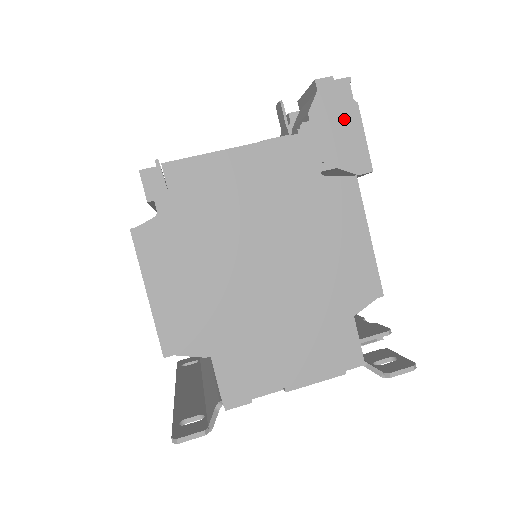
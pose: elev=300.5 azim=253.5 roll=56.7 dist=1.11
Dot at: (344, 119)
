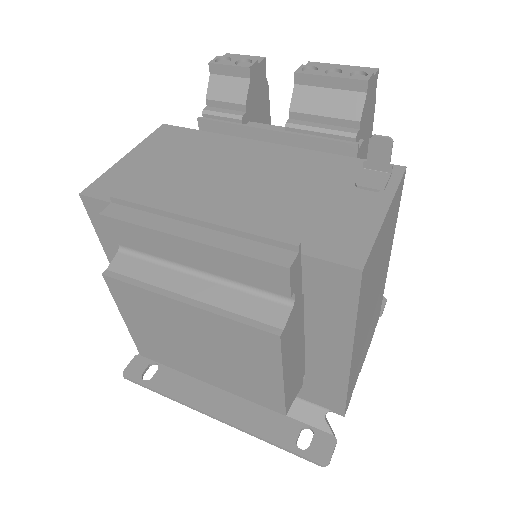
Dot at: (370, 117)
